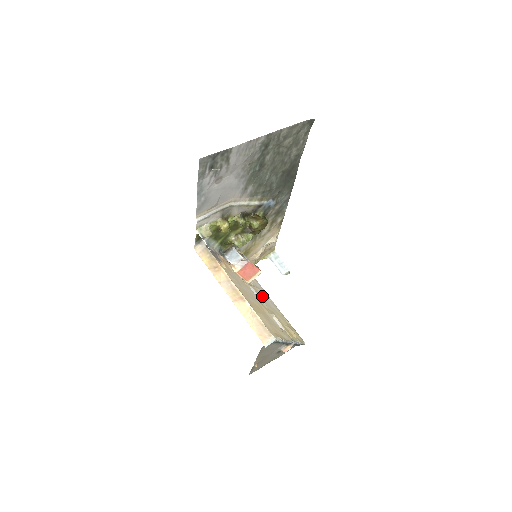
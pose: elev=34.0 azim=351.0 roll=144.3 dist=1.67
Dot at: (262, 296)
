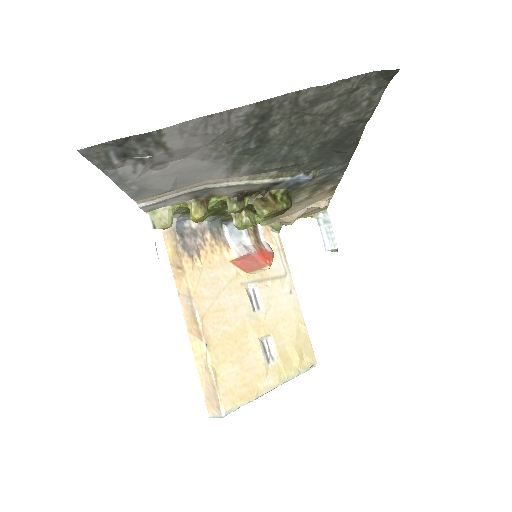
Dot at: (271, 290)
